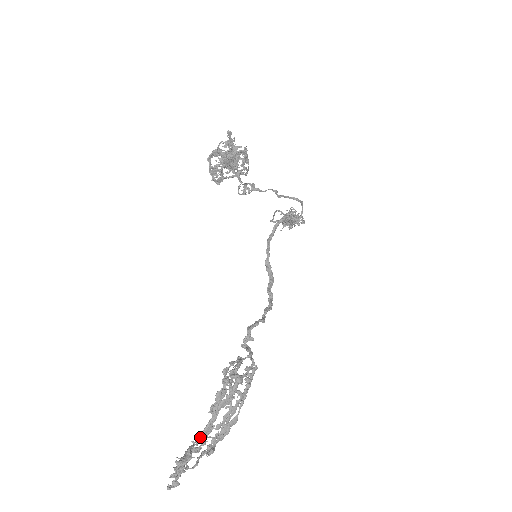
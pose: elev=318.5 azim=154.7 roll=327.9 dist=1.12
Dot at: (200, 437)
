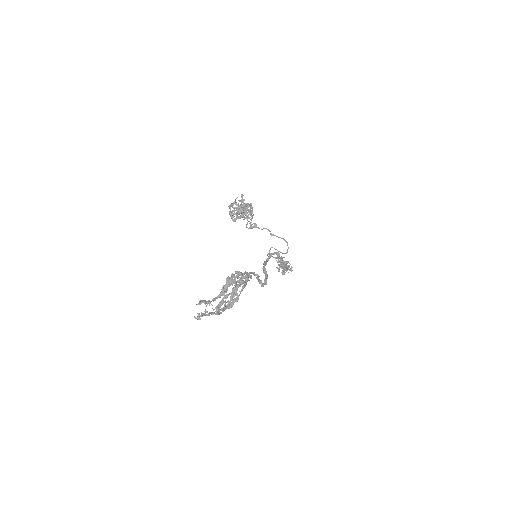
Dot at: (215, 298)
